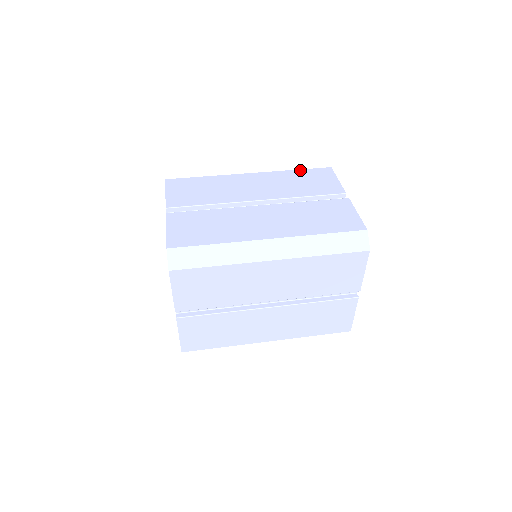
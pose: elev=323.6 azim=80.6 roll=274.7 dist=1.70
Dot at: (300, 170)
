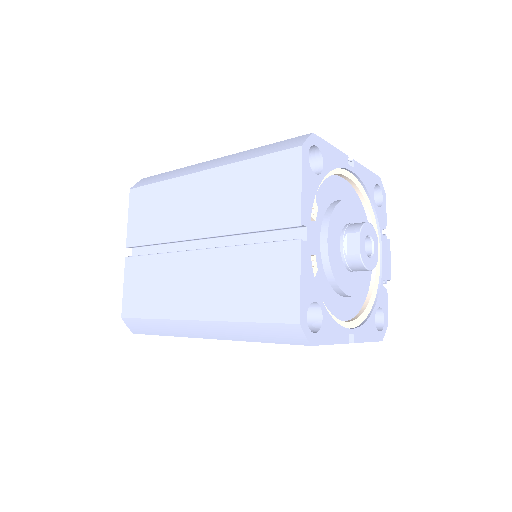
Dot at: occluded
